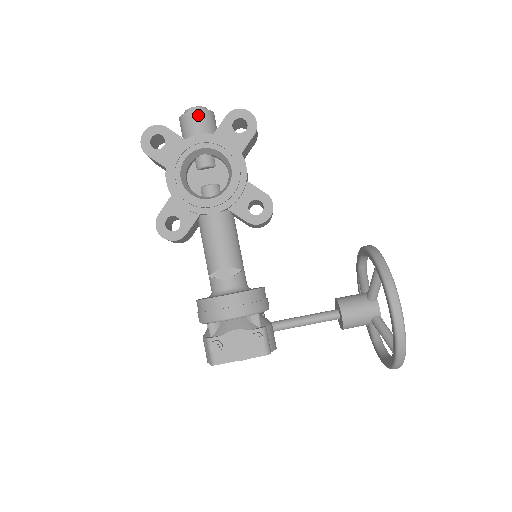
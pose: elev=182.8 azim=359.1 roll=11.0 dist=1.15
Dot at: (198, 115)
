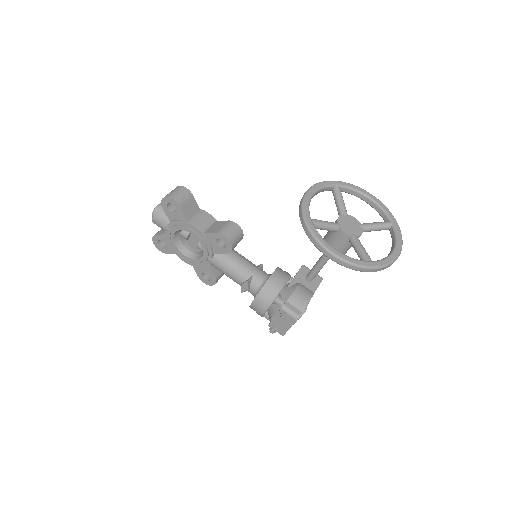
Dot at: (156, 220)
